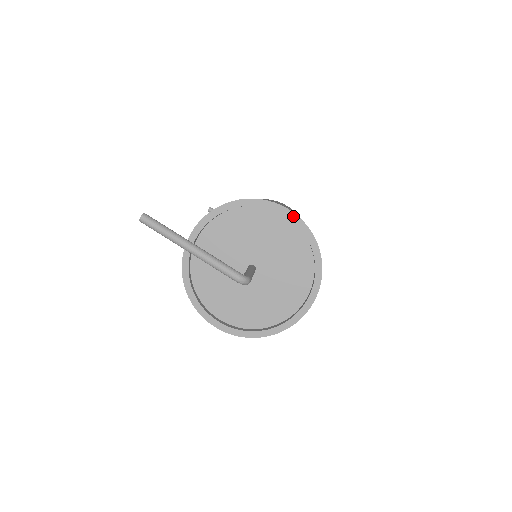
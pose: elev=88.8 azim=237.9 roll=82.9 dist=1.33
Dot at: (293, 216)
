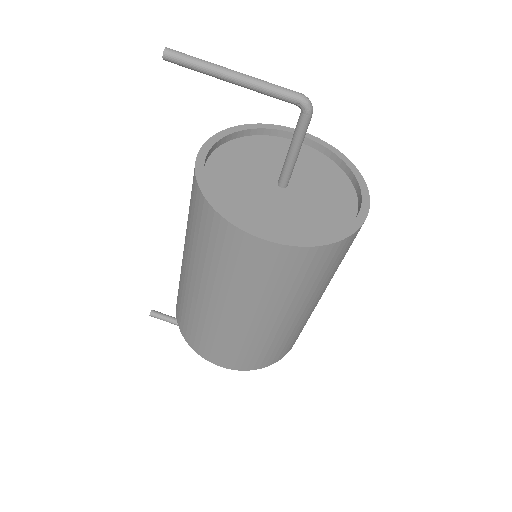
Dot at: (308, 135)
